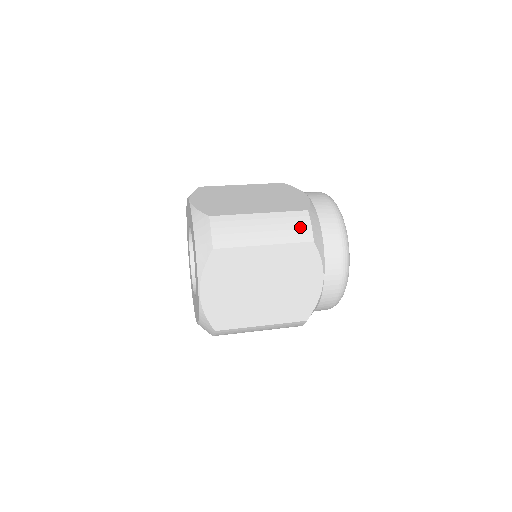
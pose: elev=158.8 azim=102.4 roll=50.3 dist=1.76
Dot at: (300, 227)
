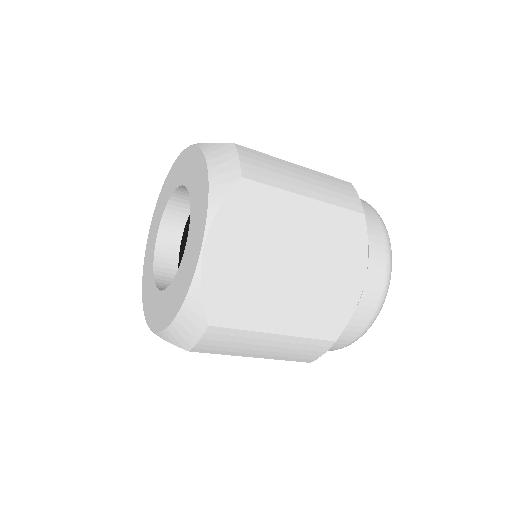
Dot at: (347, 194)
